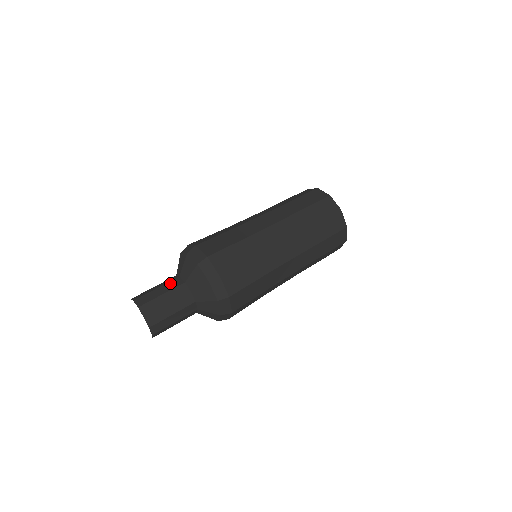
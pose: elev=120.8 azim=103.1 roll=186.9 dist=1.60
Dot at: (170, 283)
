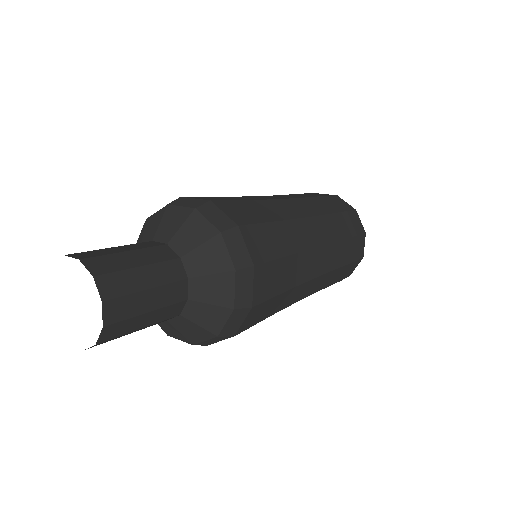
Dot at: occluded
